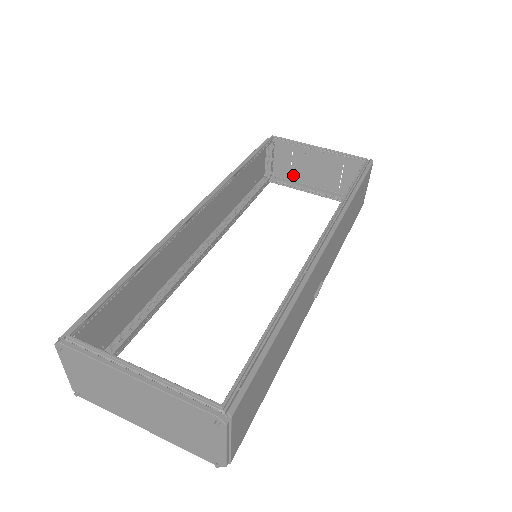
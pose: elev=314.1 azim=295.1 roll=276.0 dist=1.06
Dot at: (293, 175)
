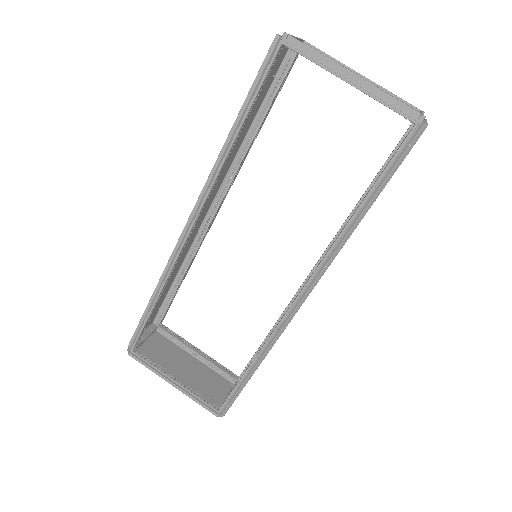
Dot at: occluded
